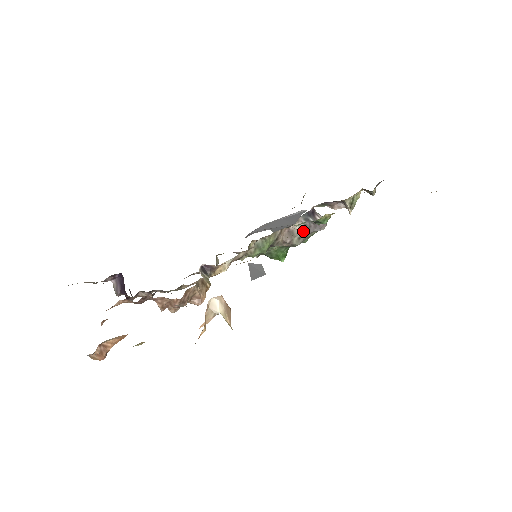
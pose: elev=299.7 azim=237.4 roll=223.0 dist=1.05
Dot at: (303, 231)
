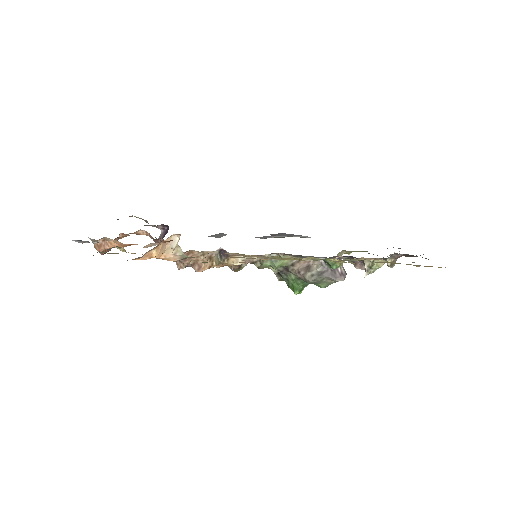
Dot at: (318, 271)
